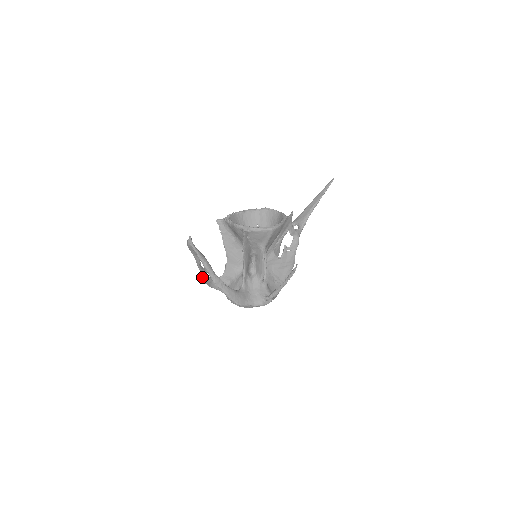
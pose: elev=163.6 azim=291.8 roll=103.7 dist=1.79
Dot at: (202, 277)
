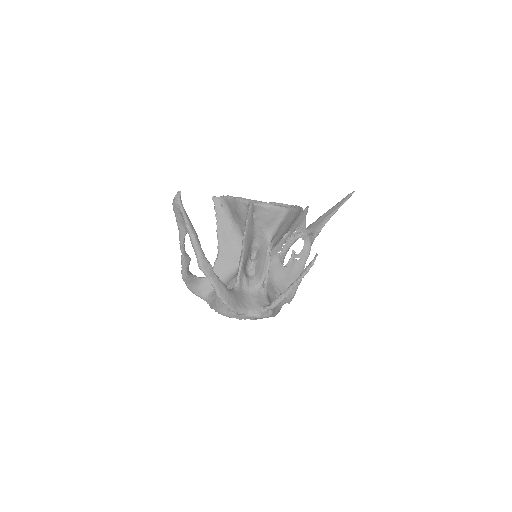
Dot at: (182, 267)
